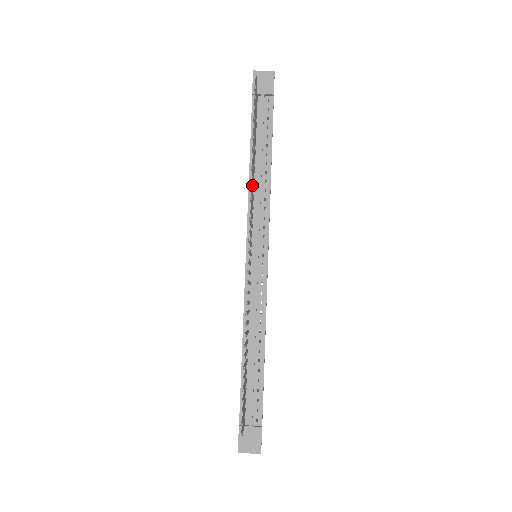
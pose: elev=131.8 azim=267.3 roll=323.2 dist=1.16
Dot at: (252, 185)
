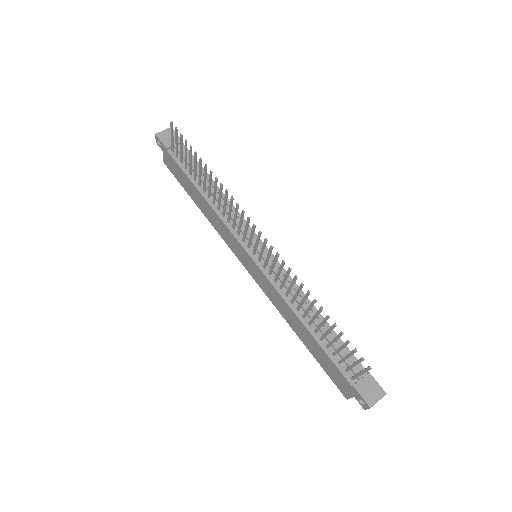
Dot at: (220, 198)
